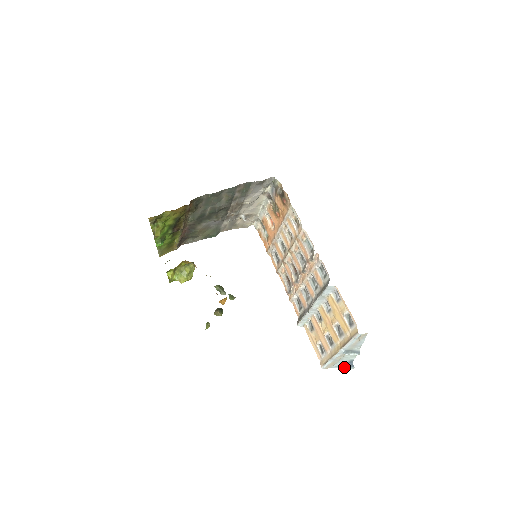
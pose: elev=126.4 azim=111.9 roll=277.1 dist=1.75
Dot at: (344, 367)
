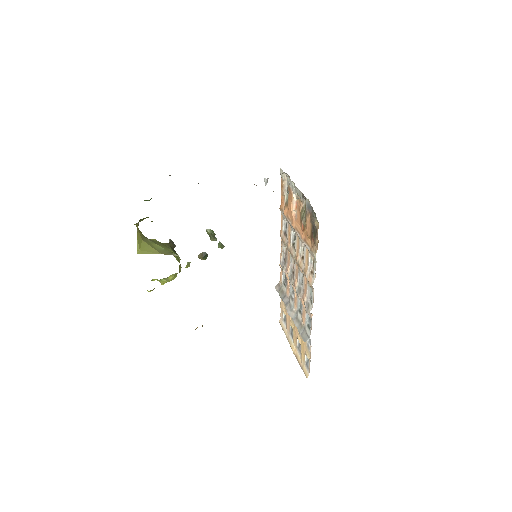
Dot at: occluded
